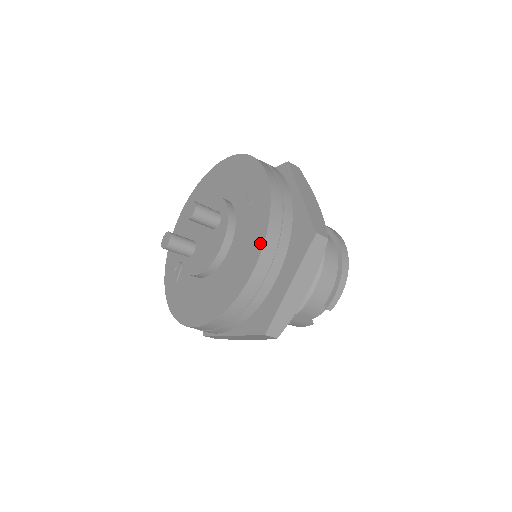
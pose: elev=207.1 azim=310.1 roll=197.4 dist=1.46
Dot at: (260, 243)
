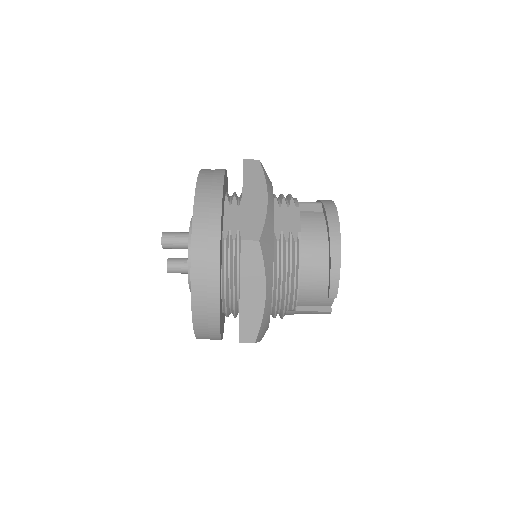
Dot at: (191, 265)
